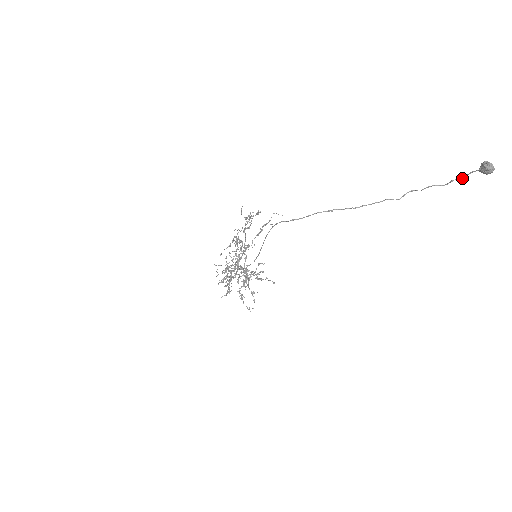
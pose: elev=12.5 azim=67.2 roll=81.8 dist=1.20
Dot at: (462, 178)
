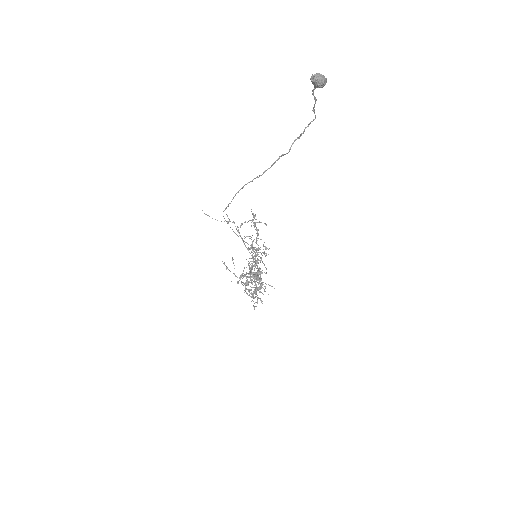
Dot at: (315, 103)
